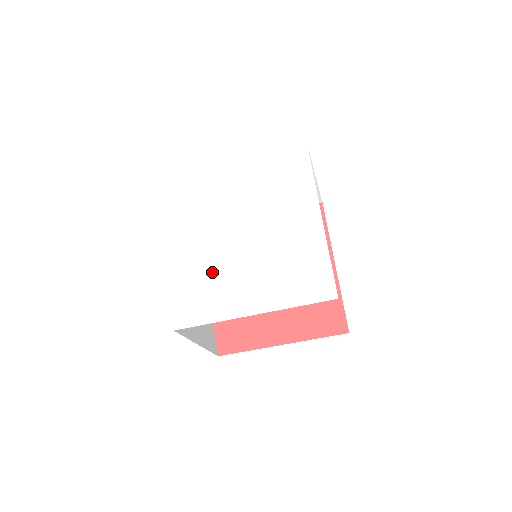
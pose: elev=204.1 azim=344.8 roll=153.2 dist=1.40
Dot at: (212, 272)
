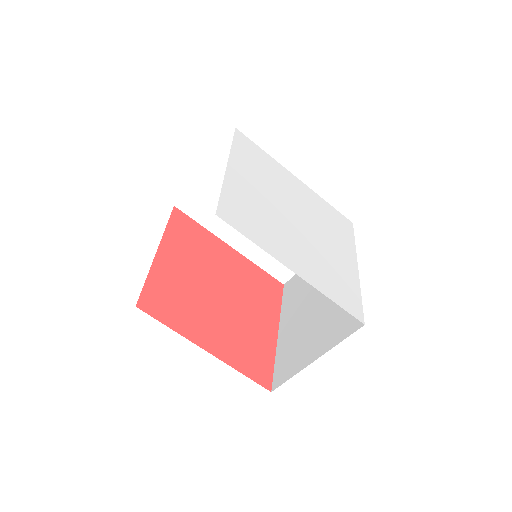
Dot at: (266, 215)
